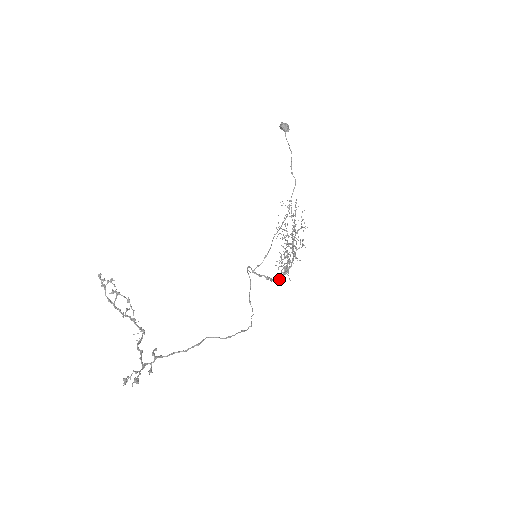
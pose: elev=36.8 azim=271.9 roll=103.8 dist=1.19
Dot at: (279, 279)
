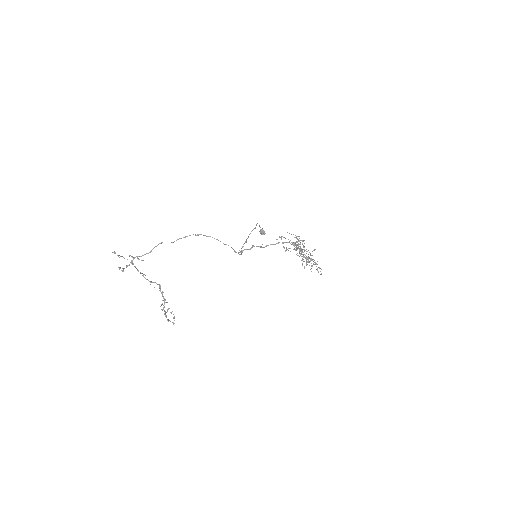
Dot at: occluded
